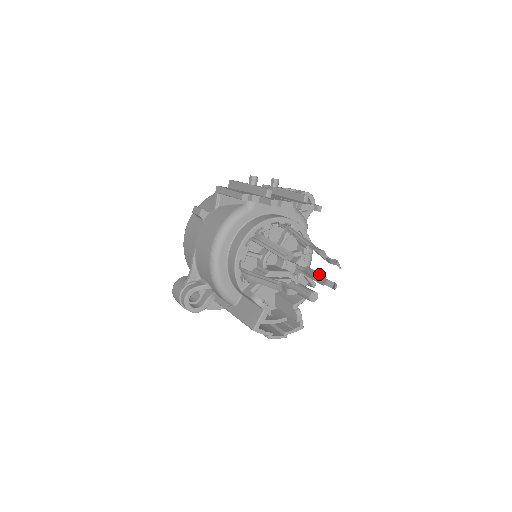
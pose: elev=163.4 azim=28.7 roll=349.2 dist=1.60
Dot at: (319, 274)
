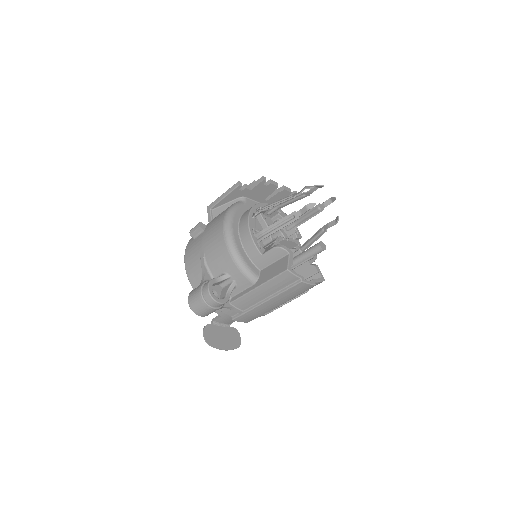
Dot at: (318, 231)
